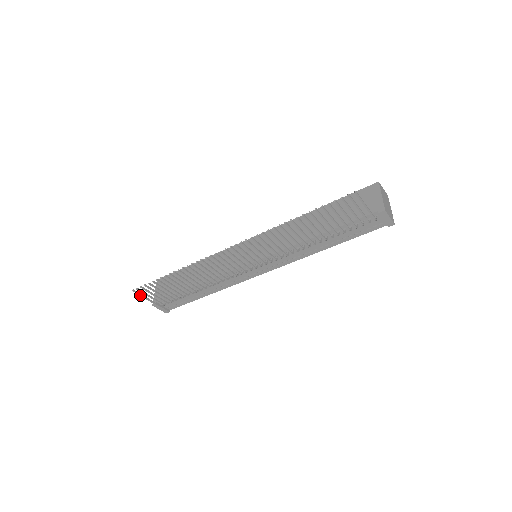
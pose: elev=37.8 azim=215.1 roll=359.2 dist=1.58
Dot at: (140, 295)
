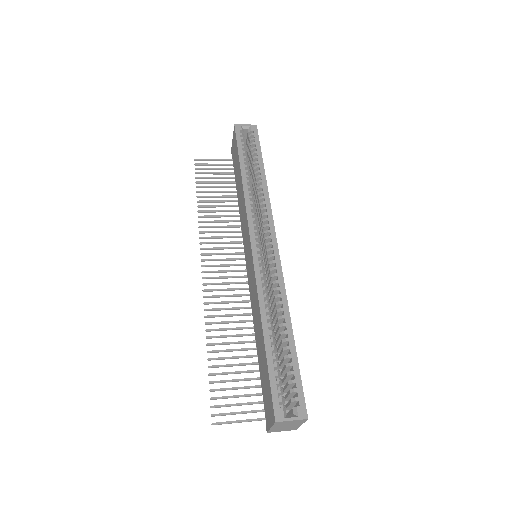
Dot at: (205, 160)
